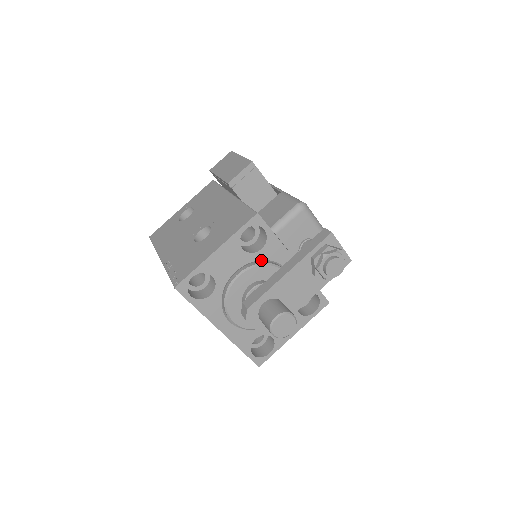
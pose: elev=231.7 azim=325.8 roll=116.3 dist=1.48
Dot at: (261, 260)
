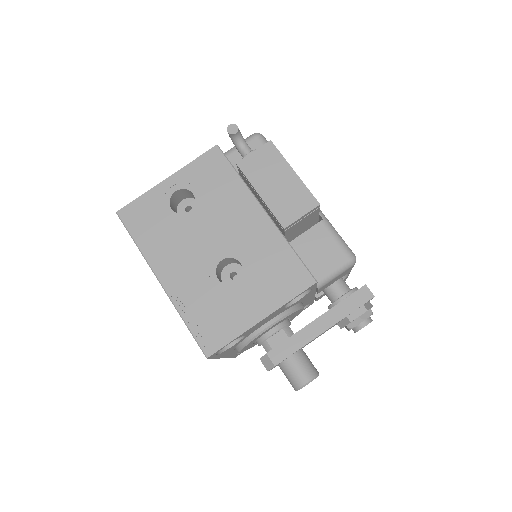
Dot at: (291, 306)
